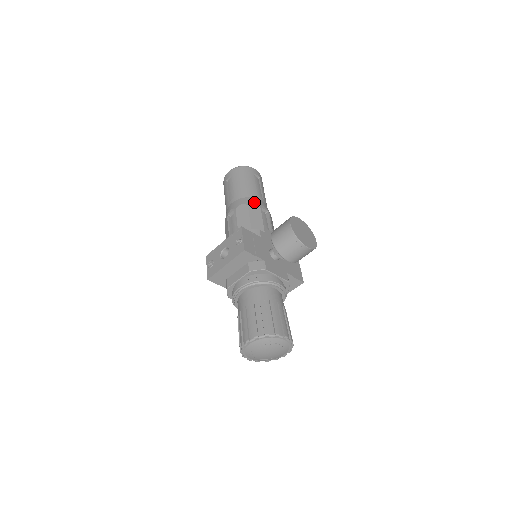
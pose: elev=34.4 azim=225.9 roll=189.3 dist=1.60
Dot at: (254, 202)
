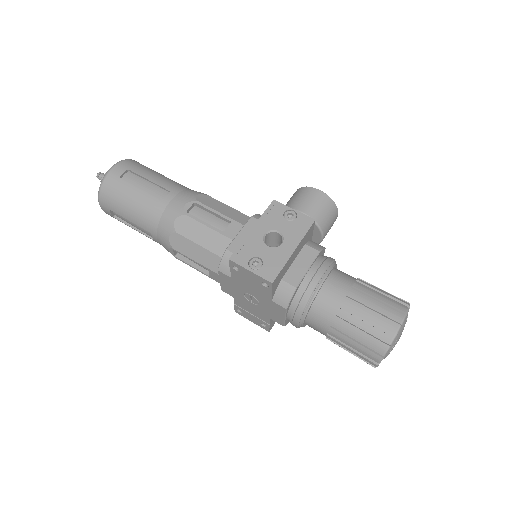
Dot at: occluded
